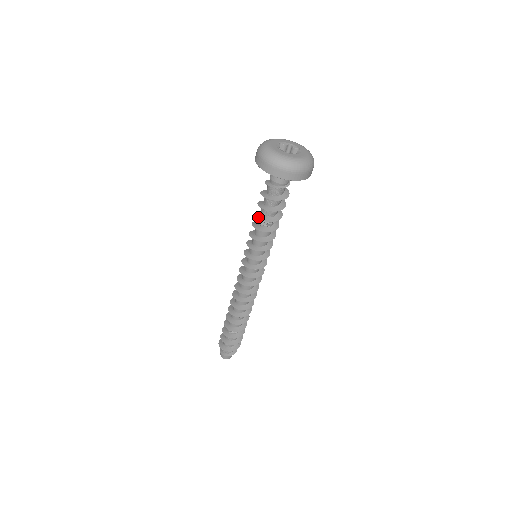
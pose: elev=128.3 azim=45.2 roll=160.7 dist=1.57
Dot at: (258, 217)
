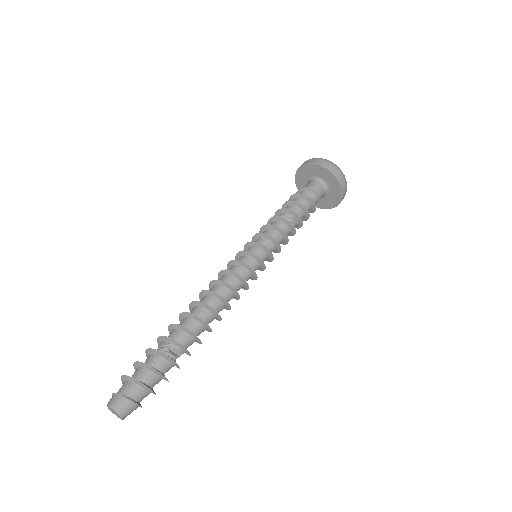
Dot at: (283, 209)
